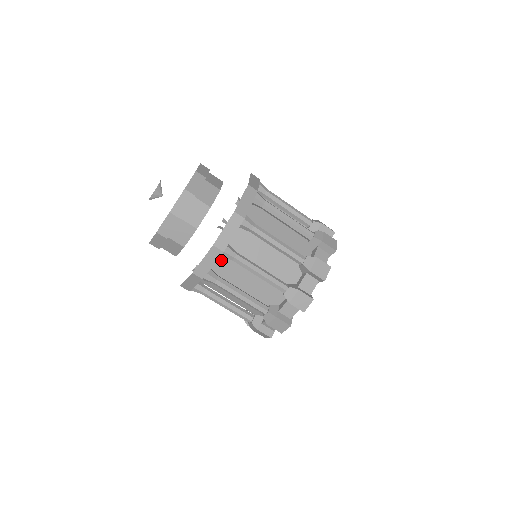
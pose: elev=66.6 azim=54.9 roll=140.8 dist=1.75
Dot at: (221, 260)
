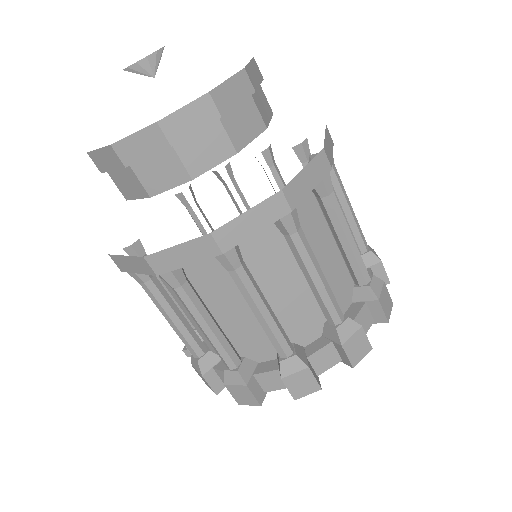
Dot at: occluded
